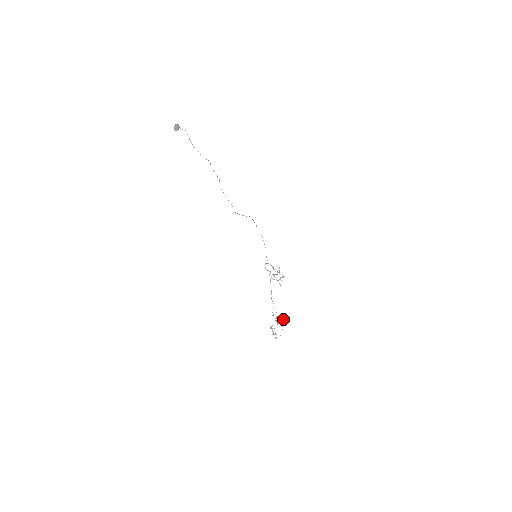
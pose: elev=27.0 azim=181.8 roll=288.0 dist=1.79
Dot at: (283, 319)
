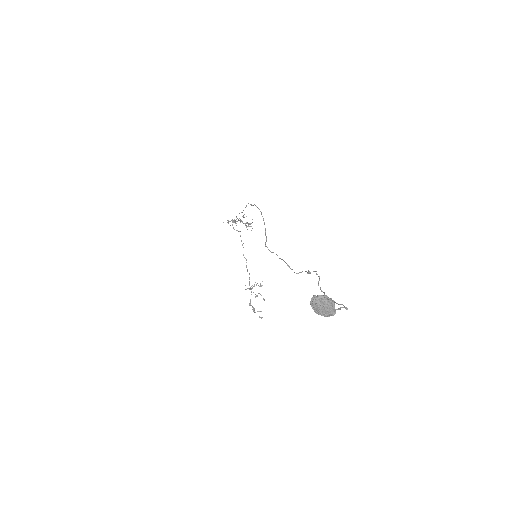
Dot at: occluded
